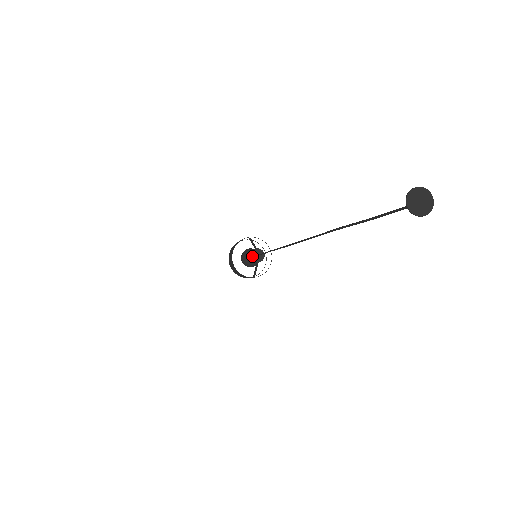
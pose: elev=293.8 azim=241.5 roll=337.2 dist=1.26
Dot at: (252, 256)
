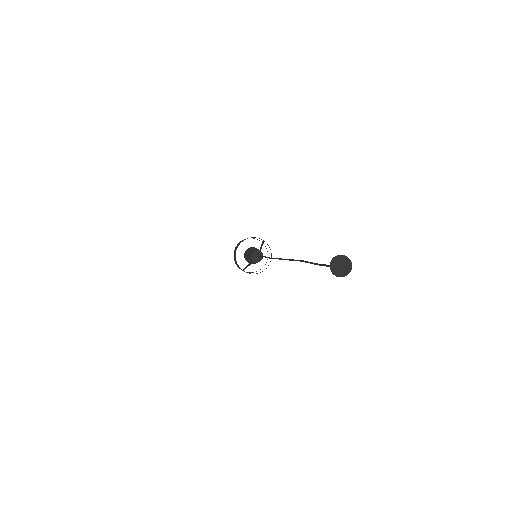
Dot at: (253, 253)
